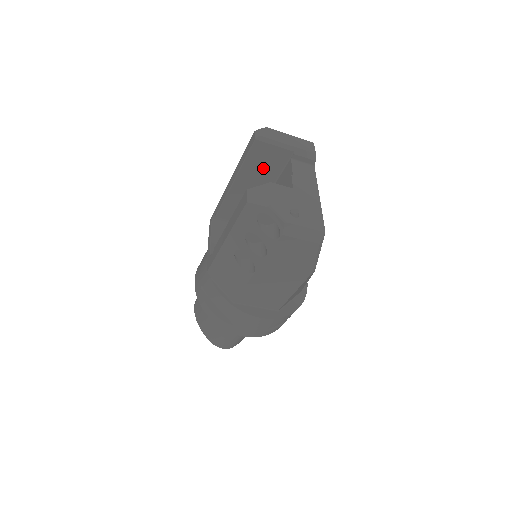
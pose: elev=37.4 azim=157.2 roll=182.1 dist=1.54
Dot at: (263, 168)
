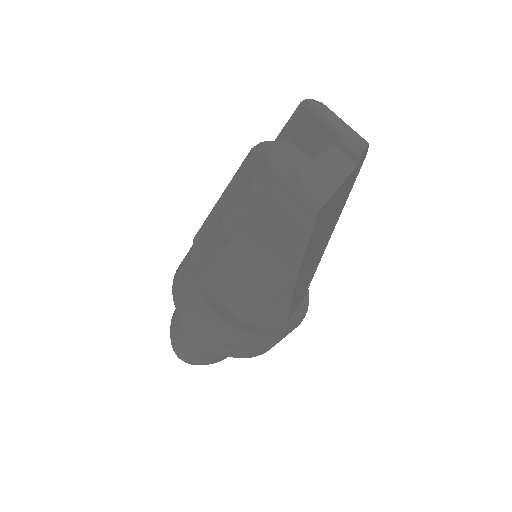
Dot at: (300, 147)
